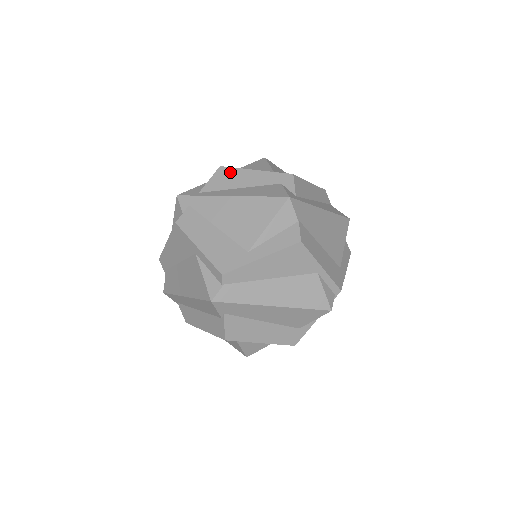
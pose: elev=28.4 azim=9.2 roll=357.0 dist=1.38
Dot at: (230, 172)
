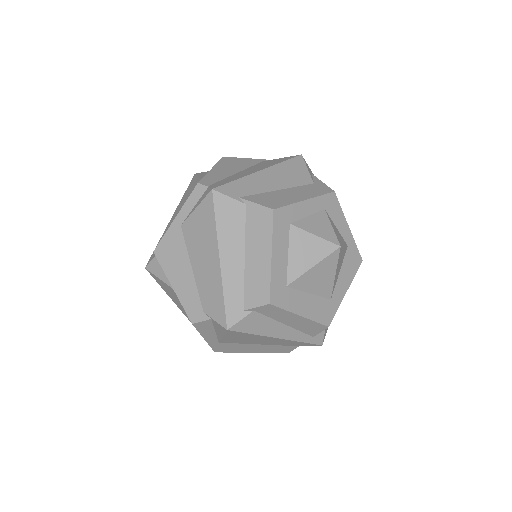
Dot at: occluded
